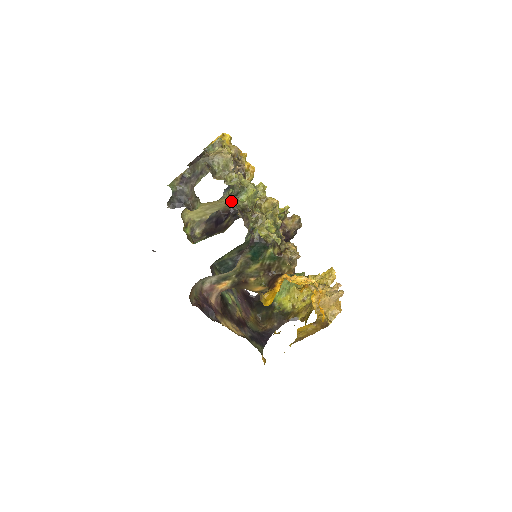
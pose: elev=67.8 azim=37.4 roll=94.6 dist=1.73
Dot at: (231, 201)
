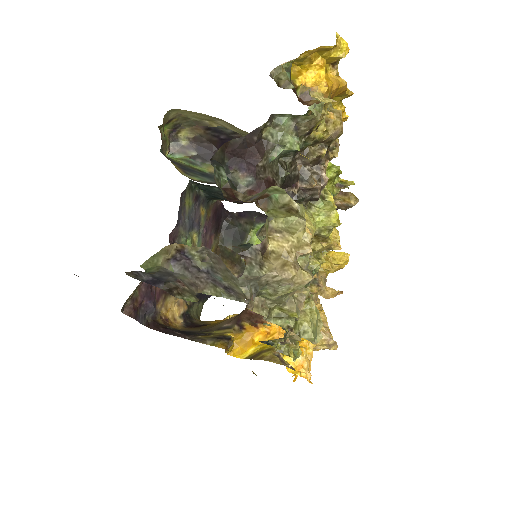
Dot at: occluded
